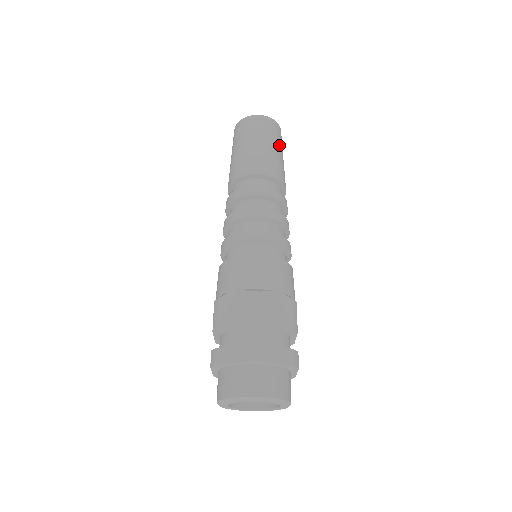
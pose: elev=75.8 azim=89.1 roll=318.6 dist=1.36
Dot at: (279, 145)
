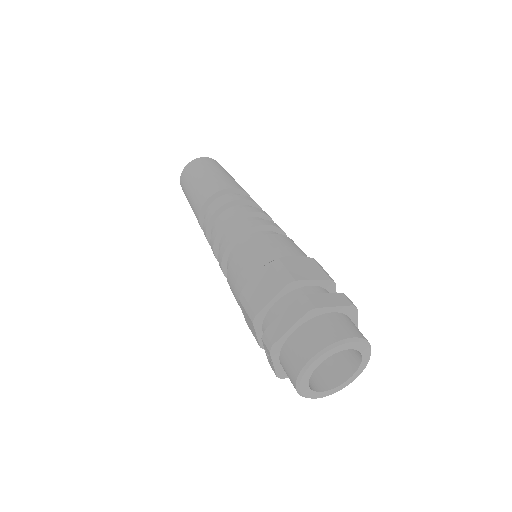
Dot at: (226, 172)
